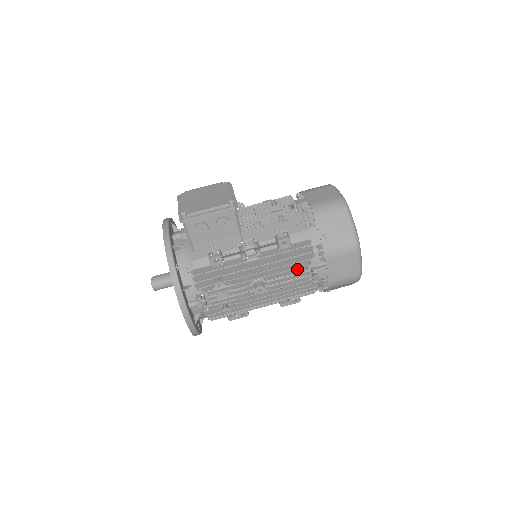
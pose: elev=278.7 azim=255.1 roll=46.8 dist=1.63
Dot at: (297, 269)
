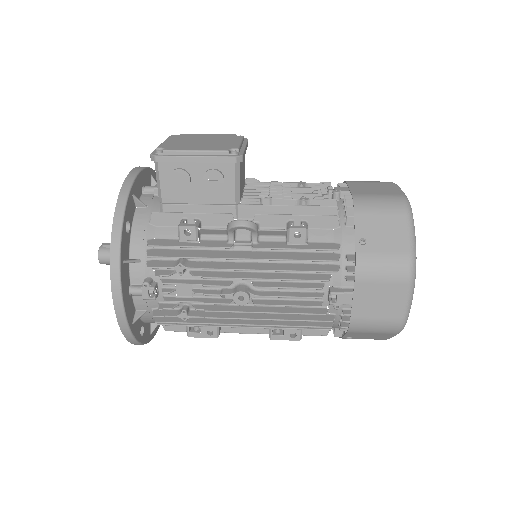
Dot at: (307, 283)
